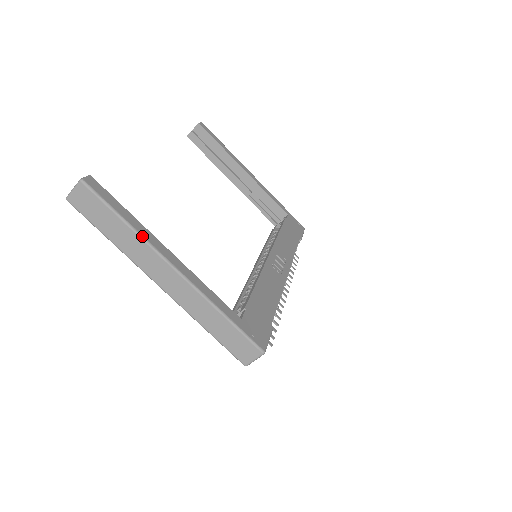
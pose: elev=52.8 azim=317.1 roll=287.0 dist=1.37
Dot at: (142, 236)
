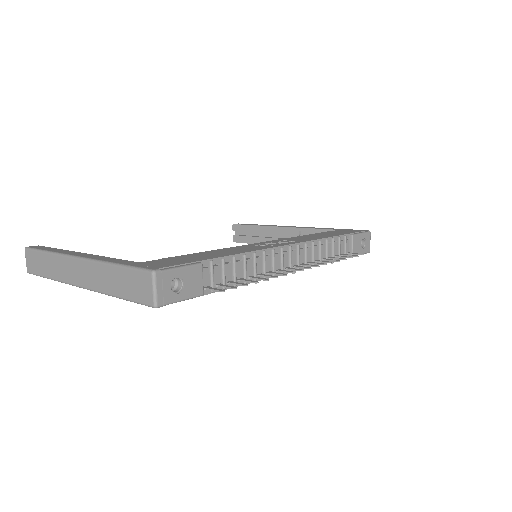
Dot at: (55, 253)
